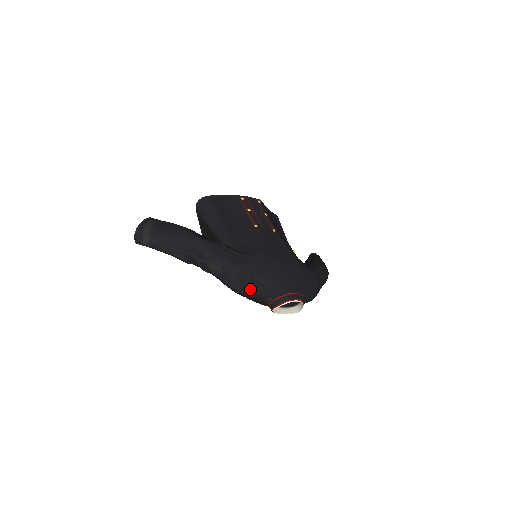
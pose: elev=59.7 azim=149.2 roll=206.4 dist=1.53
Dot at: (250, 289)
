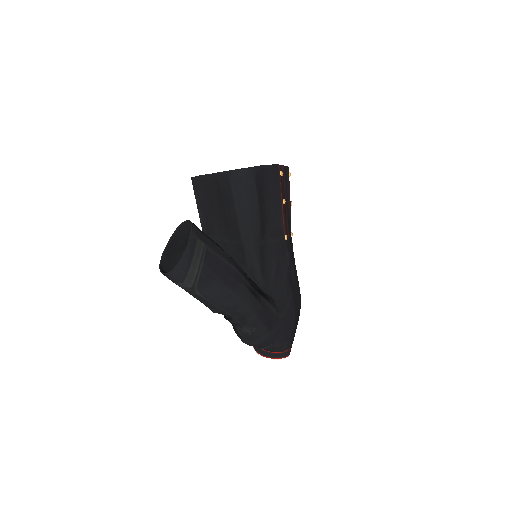
Dot at: (261, 347)
